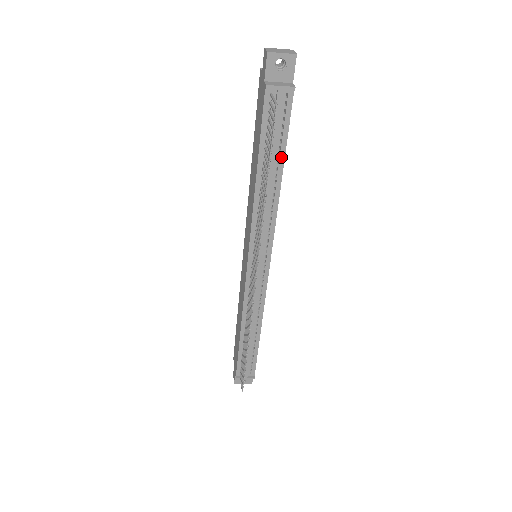
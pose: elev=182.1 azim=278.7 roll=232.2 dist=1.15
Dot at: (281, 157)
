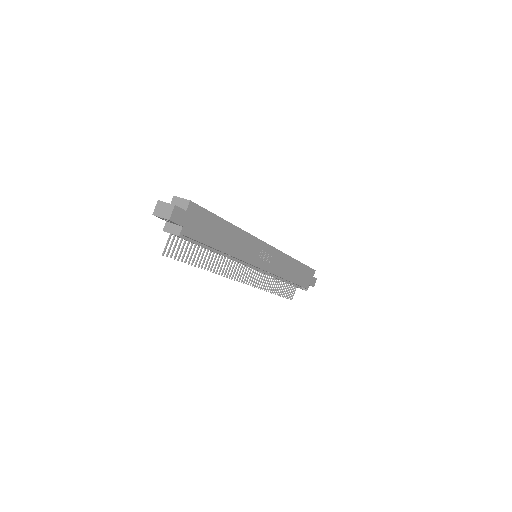
Dot at: (211, 247)
